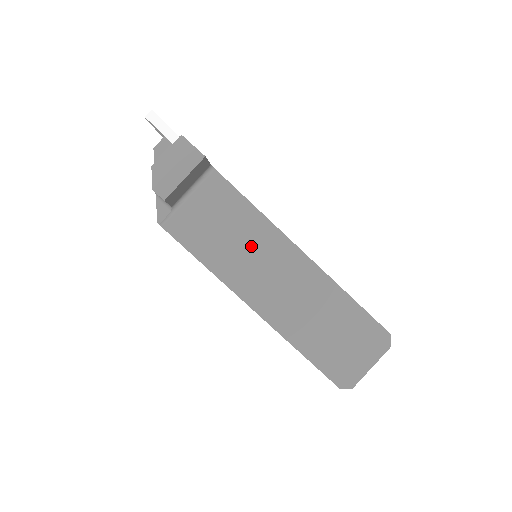
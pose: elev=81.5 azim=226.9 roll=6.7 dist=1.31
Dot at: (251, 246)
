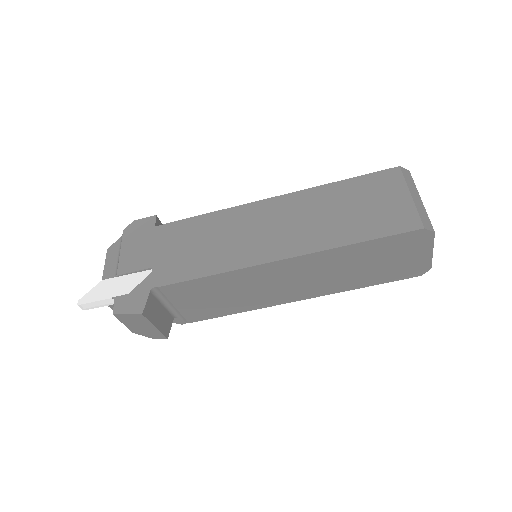
Dot at: (244, 288)
